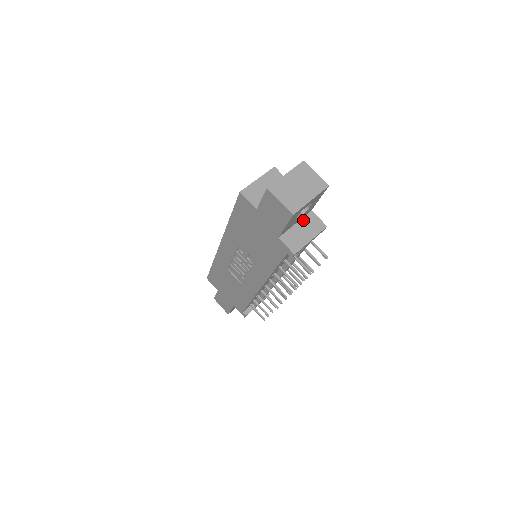
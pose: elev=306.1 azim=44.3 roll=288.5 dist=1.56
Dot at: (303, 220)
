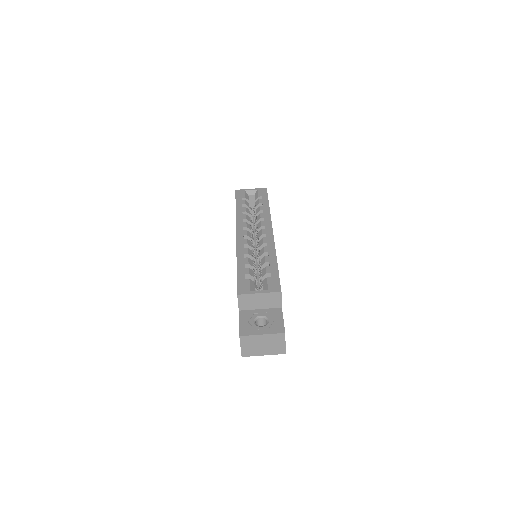
Dot at: occluded
